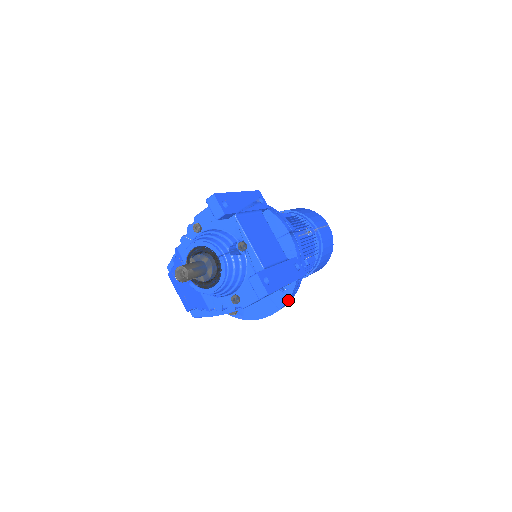
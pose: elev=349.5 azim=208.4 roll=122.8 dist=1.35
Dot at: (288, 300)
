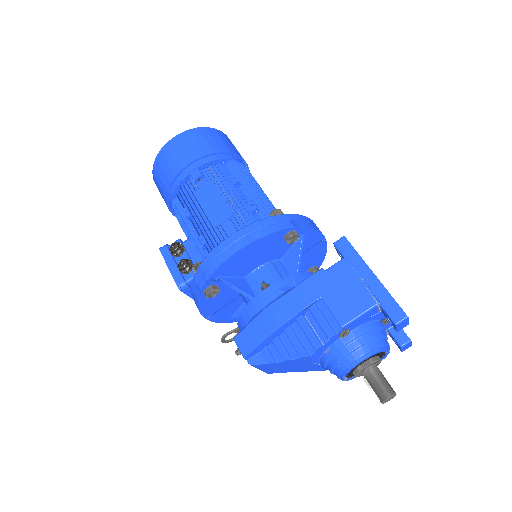
Dot at: occluded
